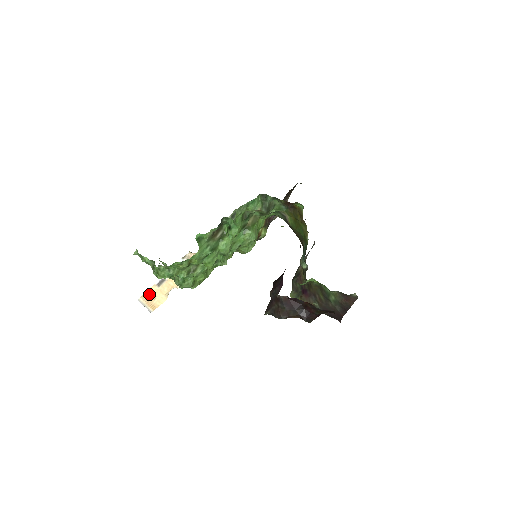
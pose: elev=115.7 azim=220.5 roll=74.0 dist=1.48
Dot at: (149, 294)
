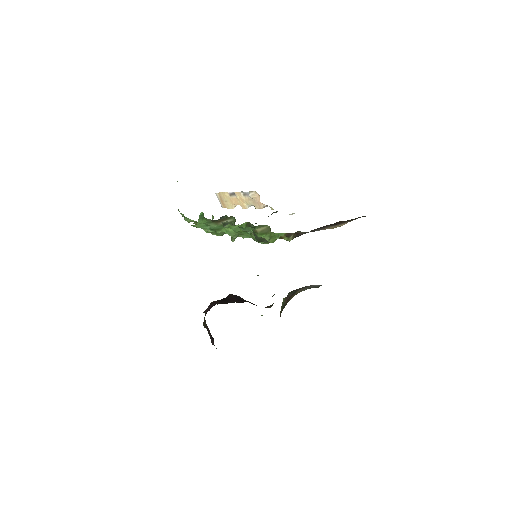
Dot at: (223, 195)
